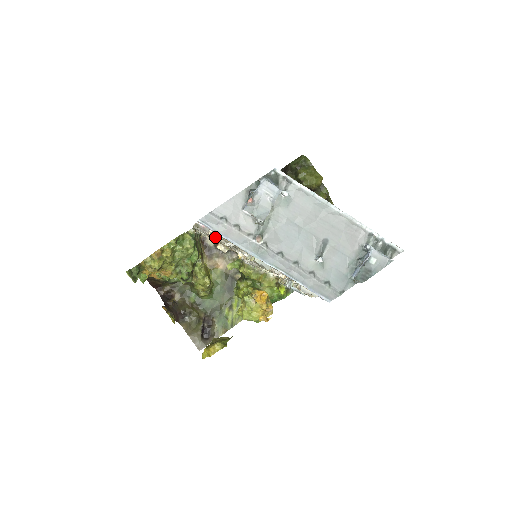
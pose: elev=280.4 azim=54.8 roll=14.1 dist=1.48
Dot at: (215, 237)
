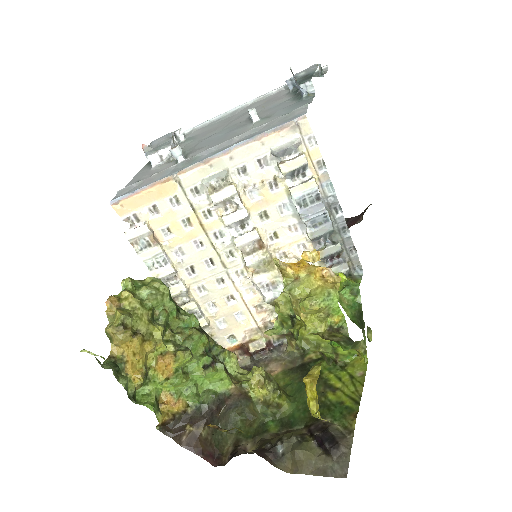
Dot at: (205, 295)
